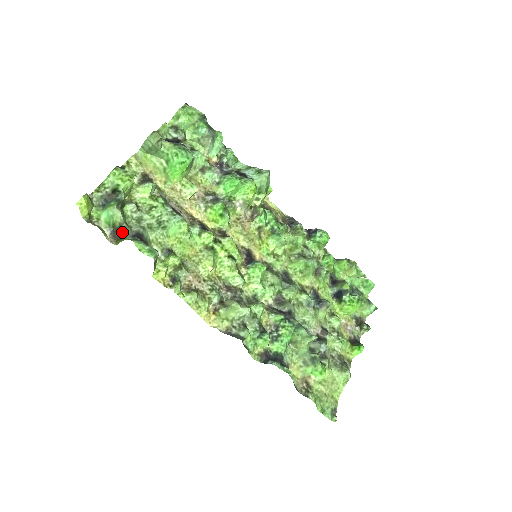
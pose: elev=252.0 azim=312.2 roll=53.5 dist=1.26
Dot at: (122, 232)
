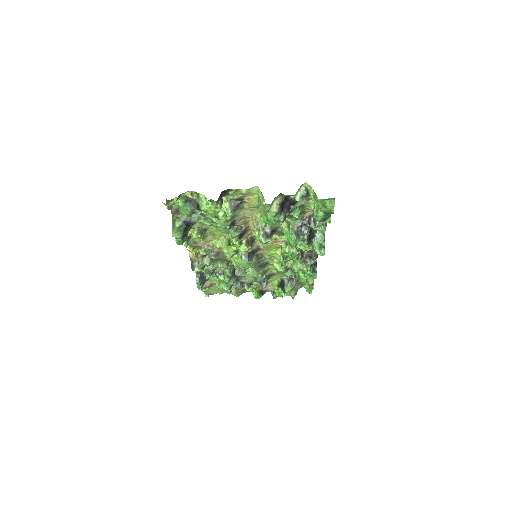
Dot at: occluded
